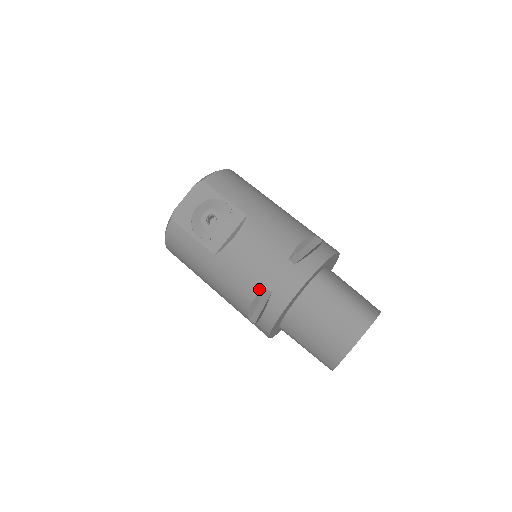
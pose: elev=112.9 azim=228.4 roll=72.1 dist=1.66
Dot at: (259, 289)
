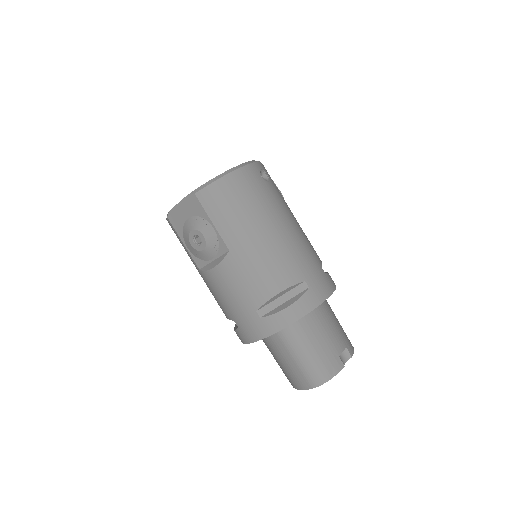
Dot at: (229, 317)
